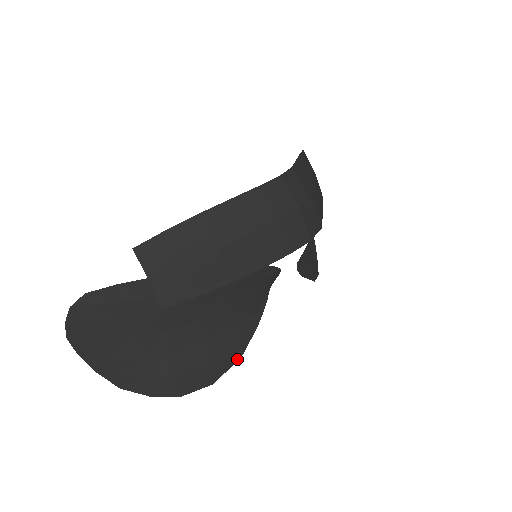
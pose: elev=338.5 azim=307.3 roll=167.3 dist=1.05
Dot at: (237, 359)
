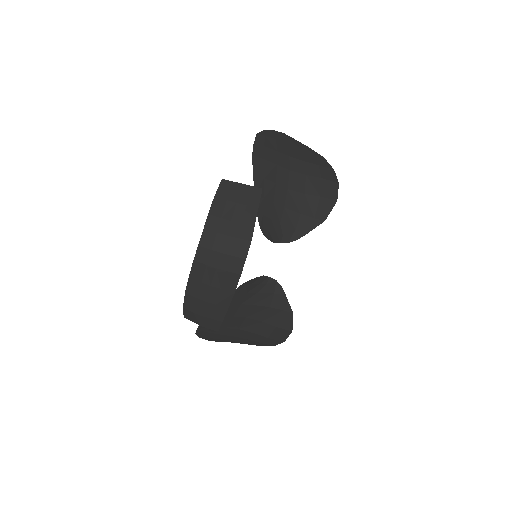
Dot at: (292, 315)
